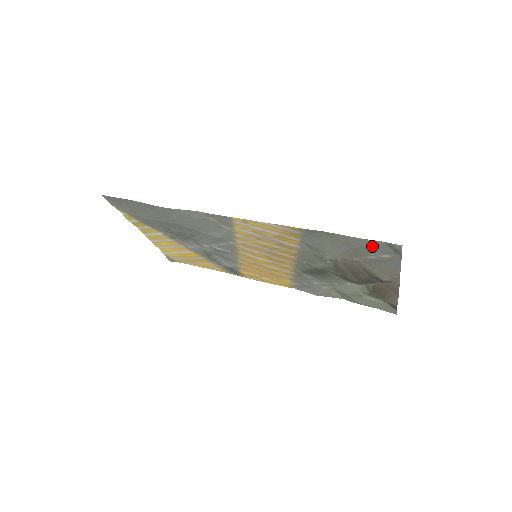
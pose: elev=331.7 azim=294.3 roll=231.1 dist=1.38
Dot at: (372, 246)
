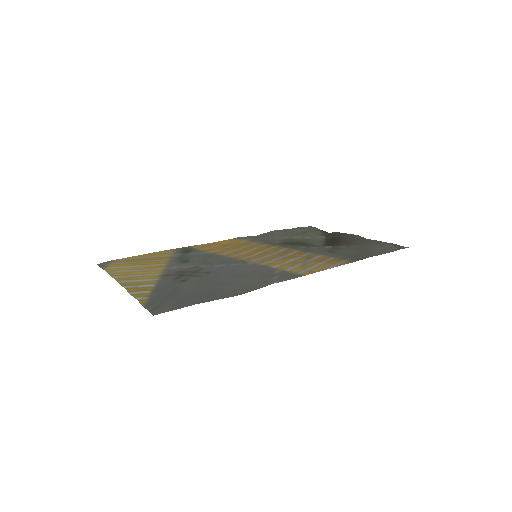
Dot at: (386, 249)
